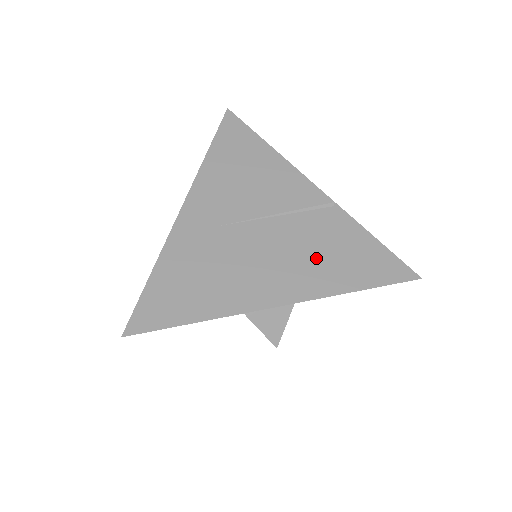
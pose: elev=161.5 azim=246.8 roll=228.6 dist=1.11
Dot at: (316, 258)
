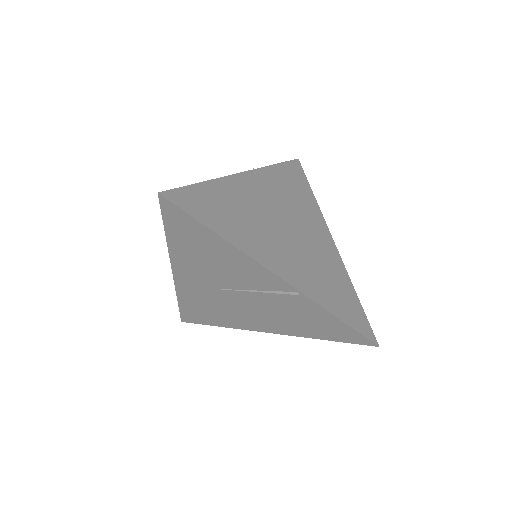
Dot at: (288, 319)
